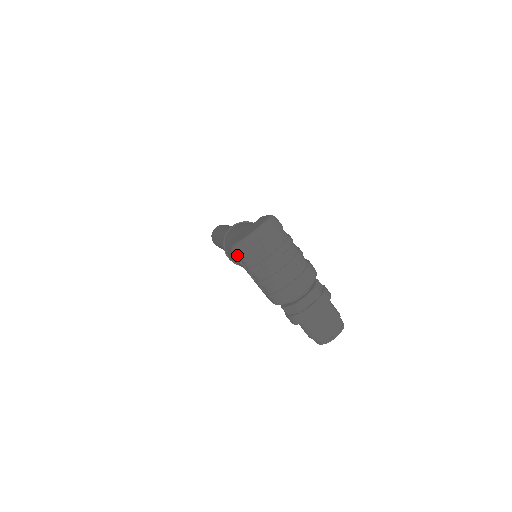
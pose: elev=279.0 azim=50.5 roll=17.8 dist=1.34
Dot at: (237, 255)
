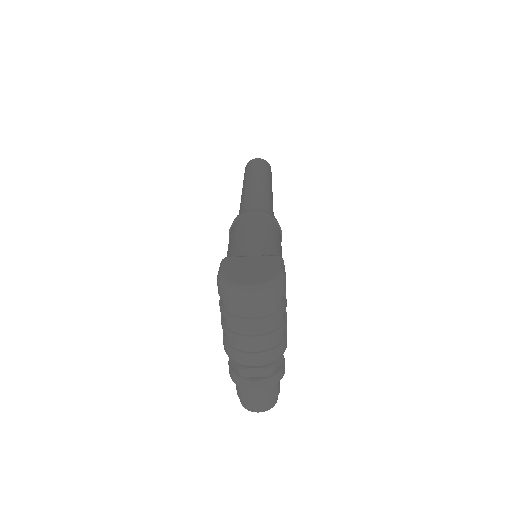
Dot at: (218, 288)
